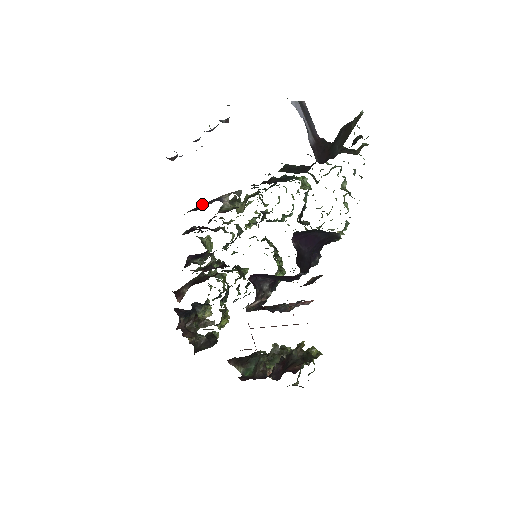
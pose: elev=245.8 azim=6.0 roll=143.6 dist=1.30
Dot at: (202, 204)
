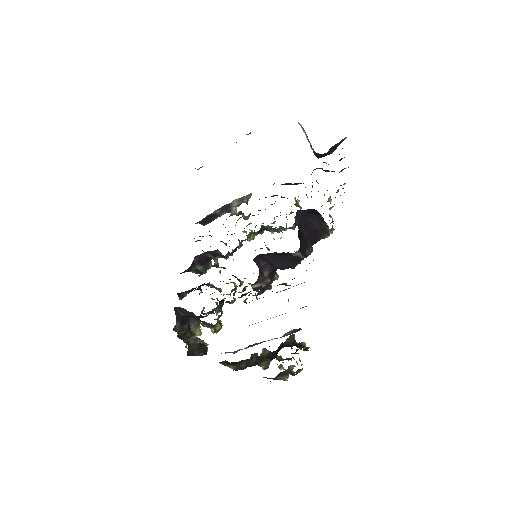
Dot at: (214, 212)
